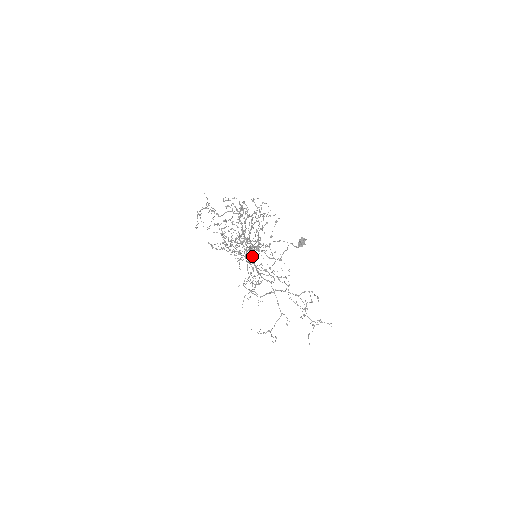
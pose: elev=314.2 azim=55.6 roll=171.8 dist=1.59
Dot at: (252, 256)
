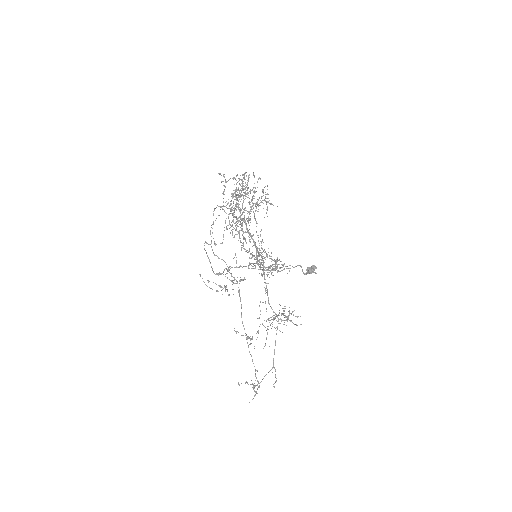
Dot at: occluded
